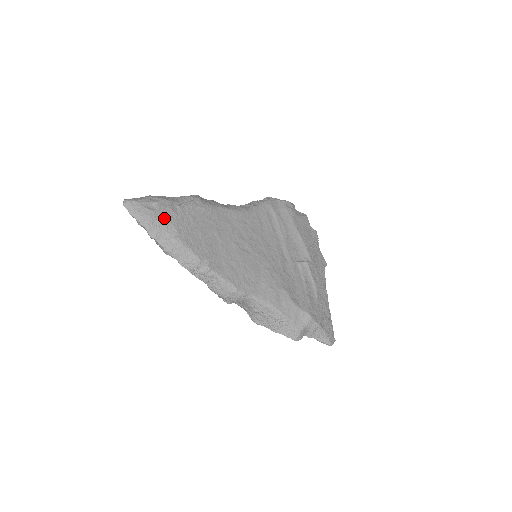
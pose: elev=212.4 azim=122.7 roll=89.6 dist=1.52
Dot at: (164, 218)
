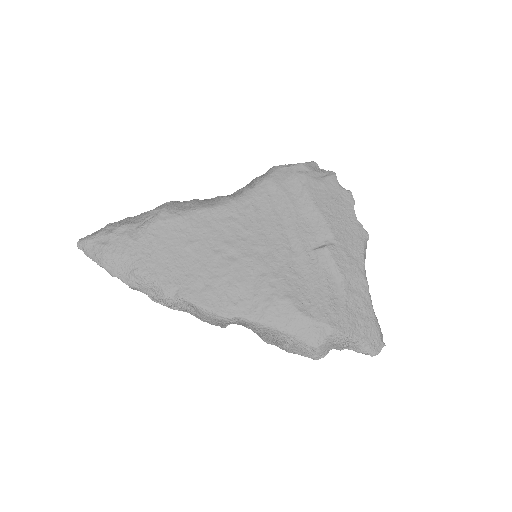
Dot at: (120, 250)
